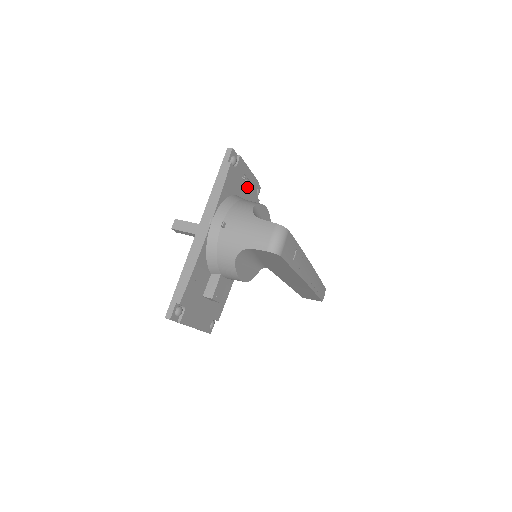
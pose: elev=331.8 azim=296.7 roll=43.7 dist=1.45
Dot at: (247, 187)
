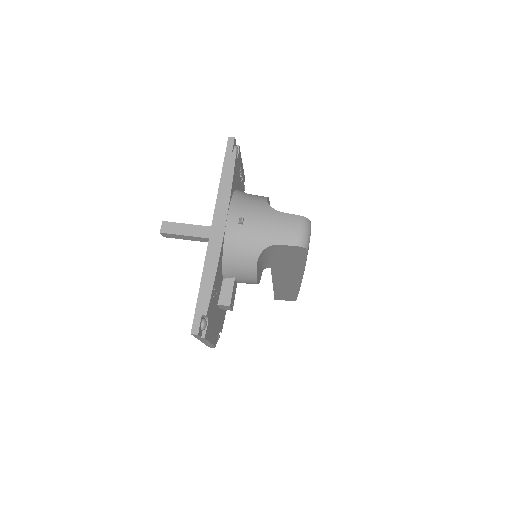
Dot at: (241, 181)
